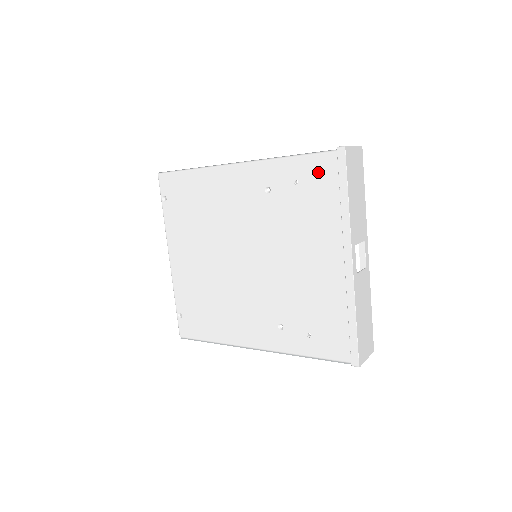
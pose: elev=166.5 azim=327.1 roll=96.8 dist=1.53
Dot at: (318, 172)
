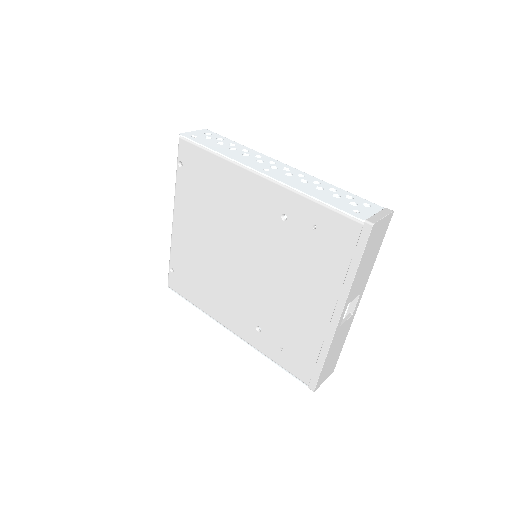
Dot at: (338, 231)
